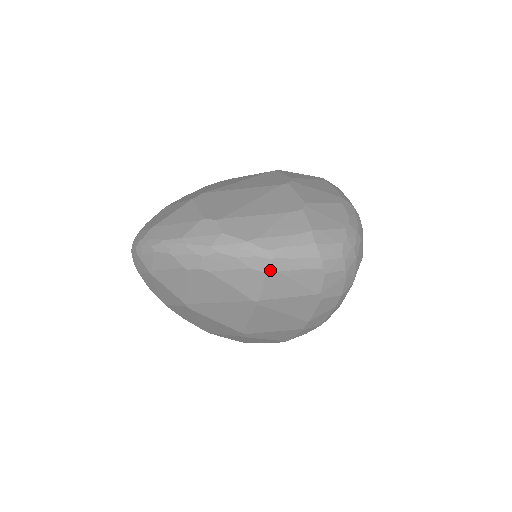
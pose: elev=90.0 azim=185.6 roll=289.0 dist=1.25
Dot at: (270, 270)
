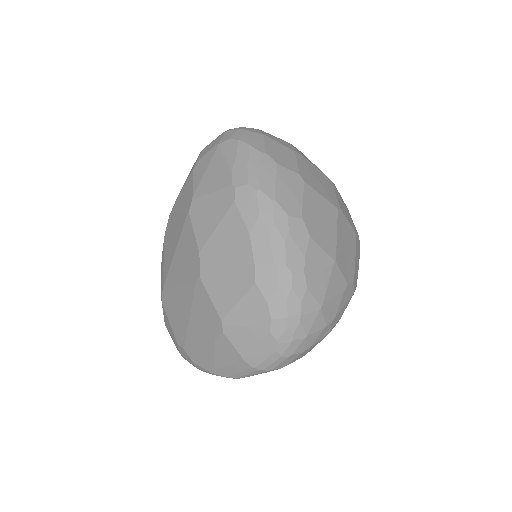
Dot at: (244, 377)
